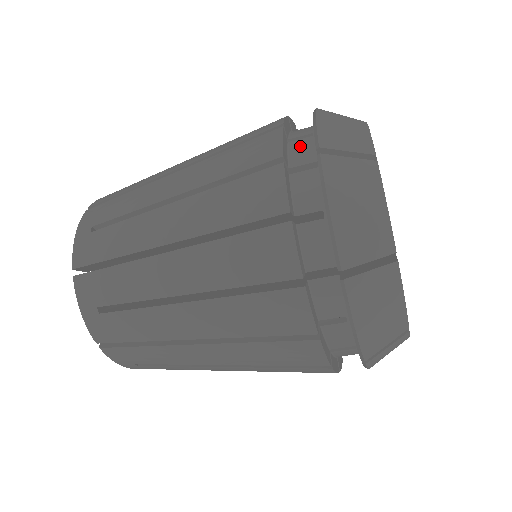
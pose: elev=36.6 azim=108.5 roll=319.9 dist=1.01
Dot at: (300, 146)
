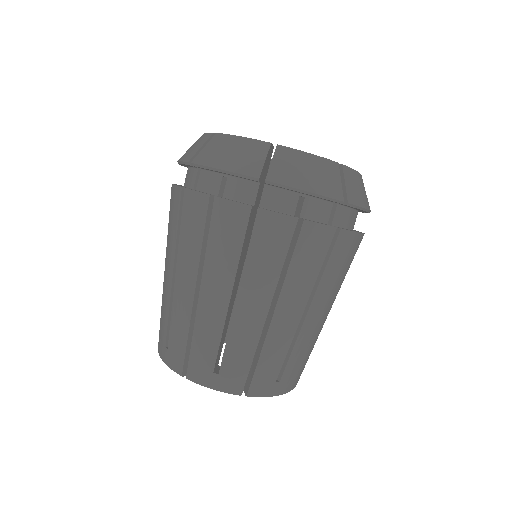
Dot at: occluded
